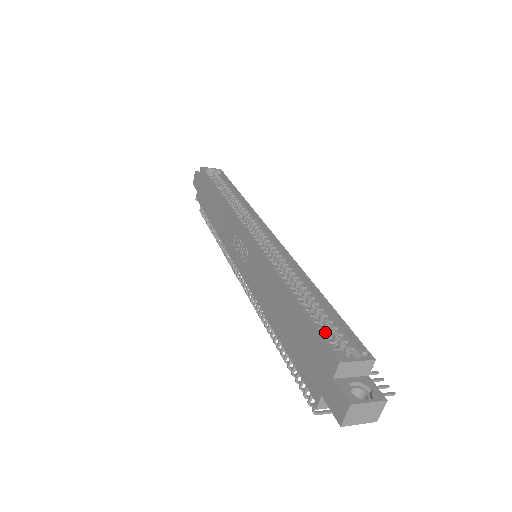
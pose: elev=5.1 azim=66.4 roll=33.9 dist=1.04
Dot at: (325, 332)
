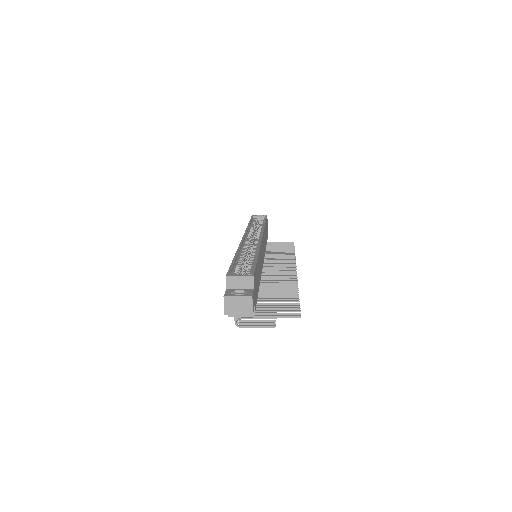
Dot at: (238, 269)
